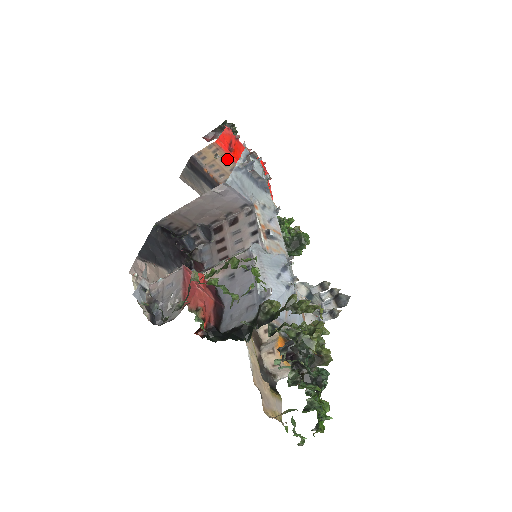
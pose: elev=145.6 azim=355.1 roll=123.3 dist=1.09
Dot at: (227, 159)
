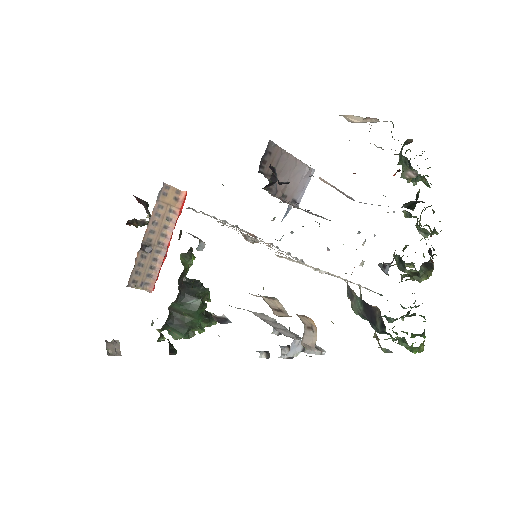
Dot at: (173, 214)
